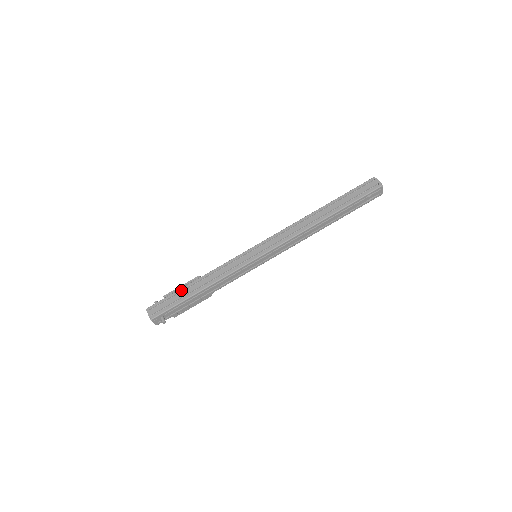
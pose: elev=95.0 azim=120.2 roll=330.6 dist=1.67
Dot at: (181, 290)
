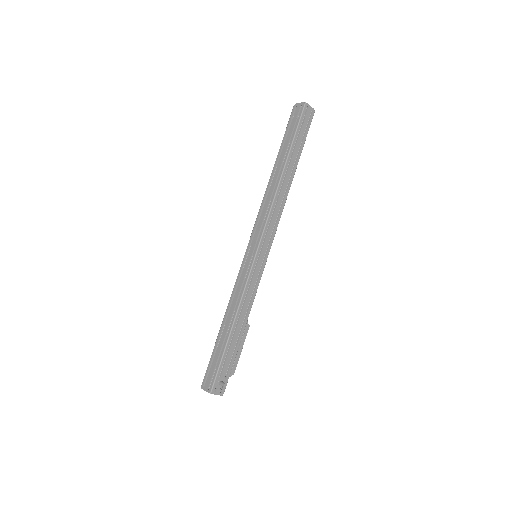
Dot at: (216, 343)
